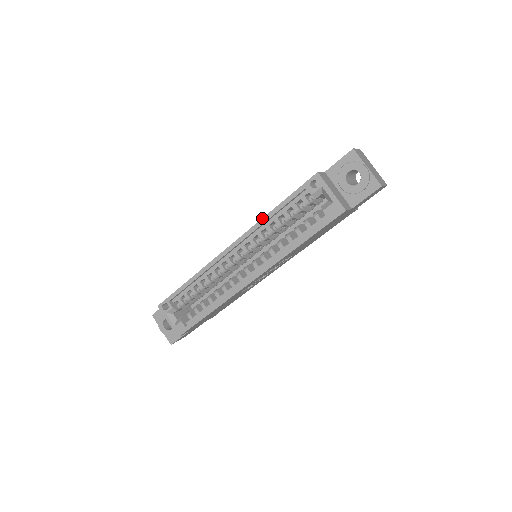
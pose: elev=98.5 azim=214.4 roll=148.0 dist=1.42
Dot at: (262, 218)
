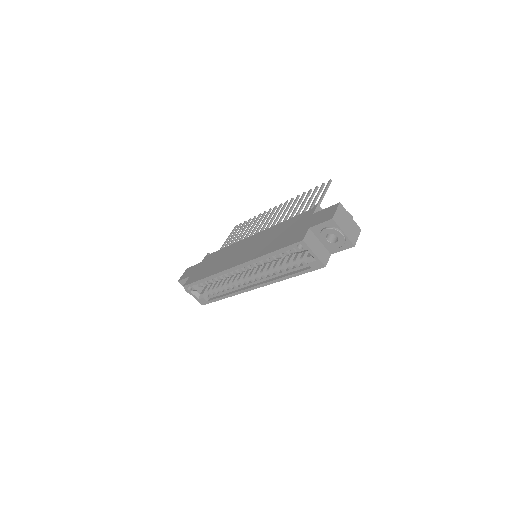
Dot at: (260, 257)
